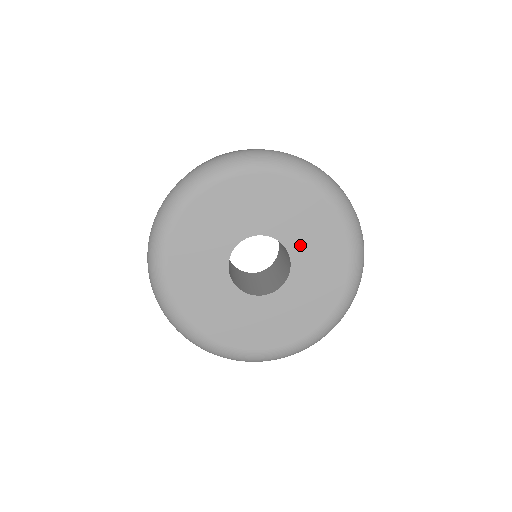
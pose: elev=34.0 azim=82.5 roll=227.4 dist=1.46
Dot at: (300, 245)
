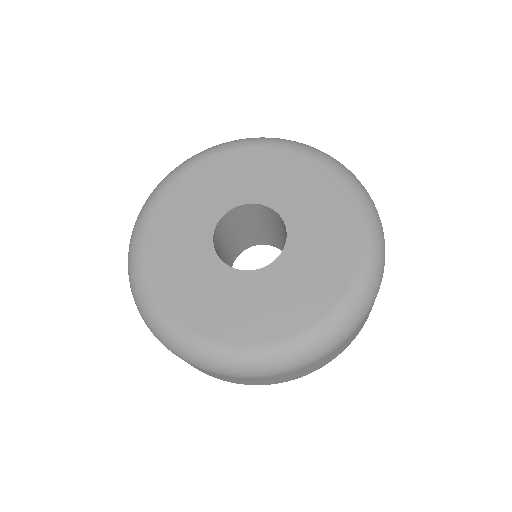
Dot at: (287, 201)
